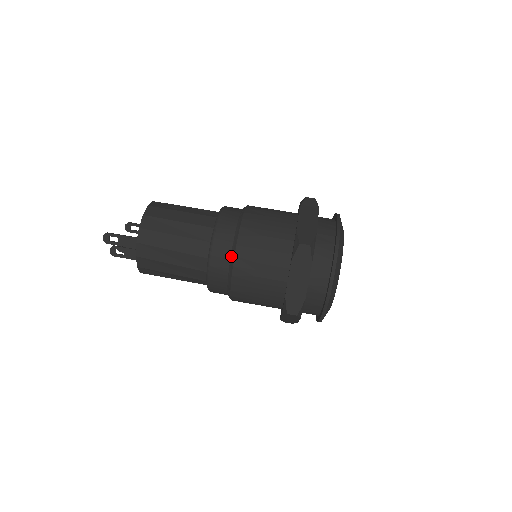
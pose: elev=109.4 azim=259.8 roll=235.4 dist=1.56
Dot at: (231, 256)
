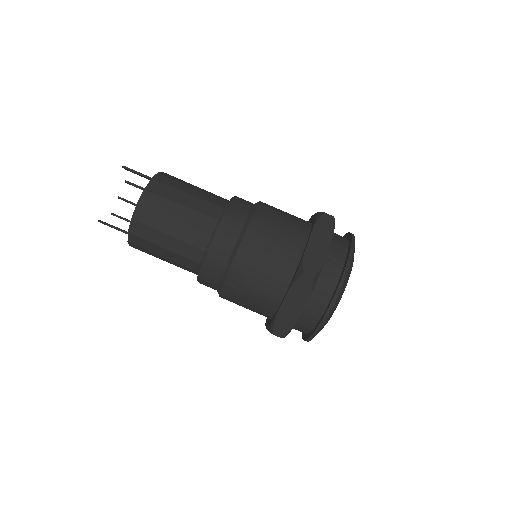
Dot at: occluded
